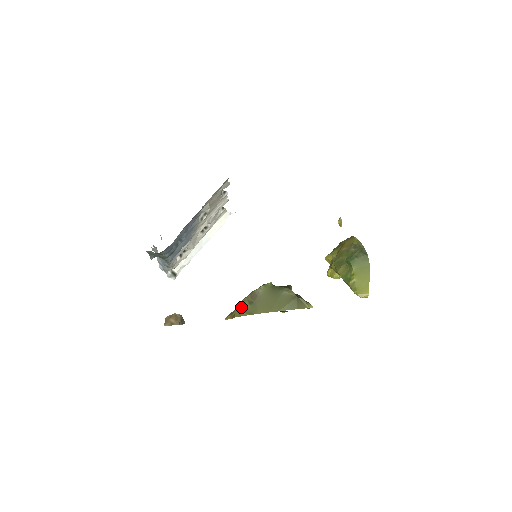
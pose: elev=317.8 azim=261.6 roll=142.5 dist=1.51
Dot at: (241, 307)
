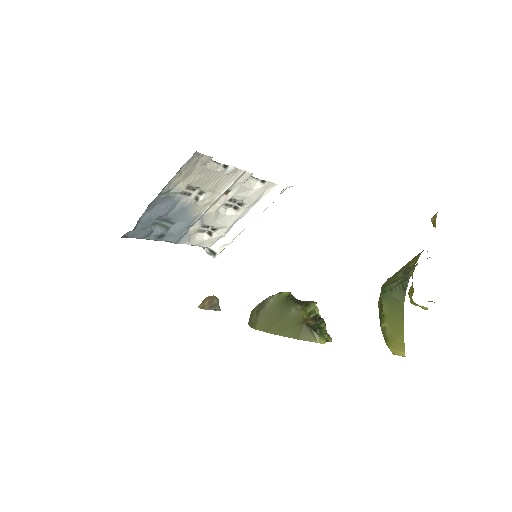
Dot at: (252, 313)
